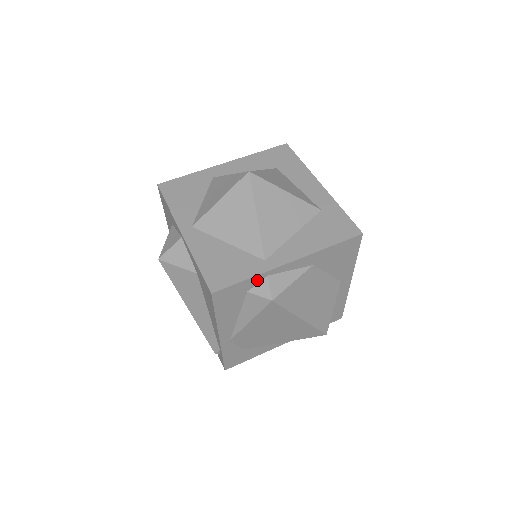
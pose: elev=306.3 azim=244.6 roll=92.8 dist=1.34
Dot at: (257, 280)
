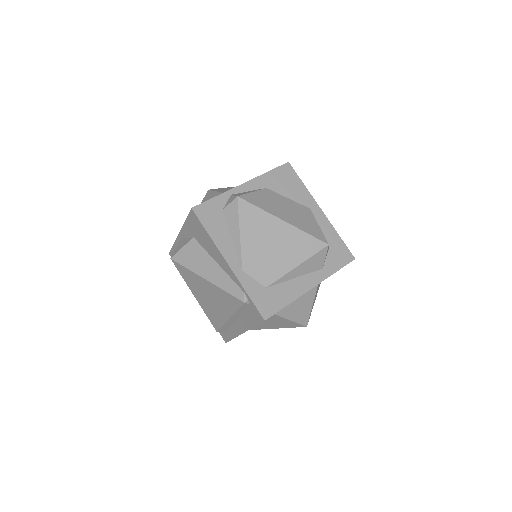
Dot at: (225, 199)
